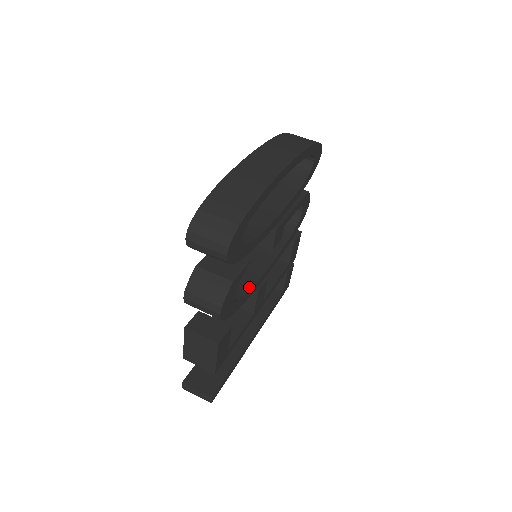
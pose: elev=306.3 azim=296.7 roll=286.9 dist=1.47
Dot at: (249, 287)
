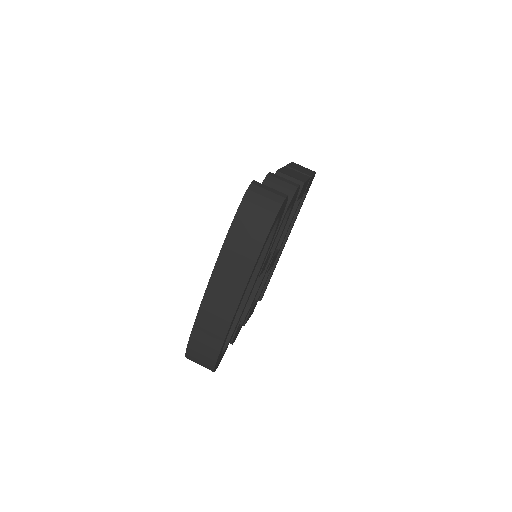
Dot at: (254, 293)
